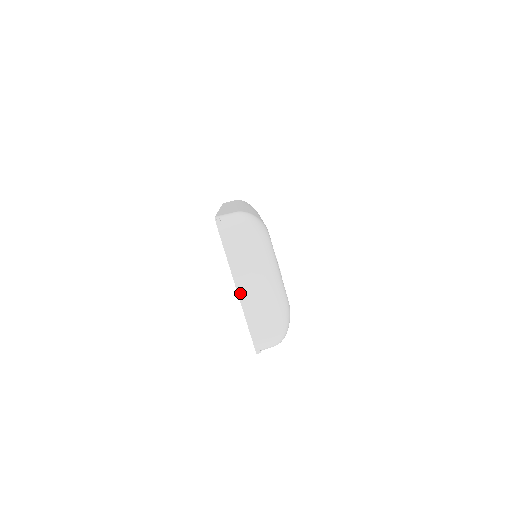
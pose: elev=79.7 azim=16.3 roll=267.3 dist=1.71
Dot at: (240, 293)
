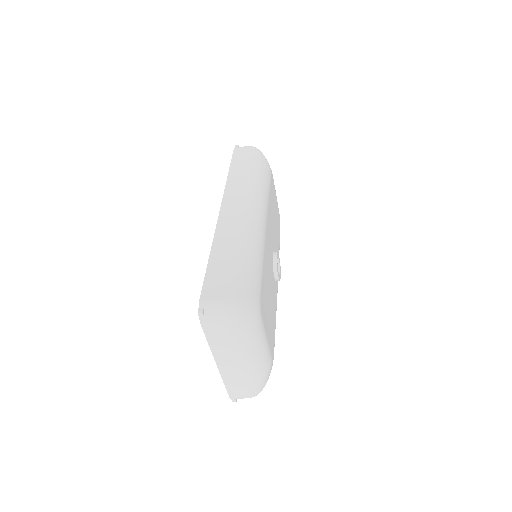
Dot at: (220, 367)
